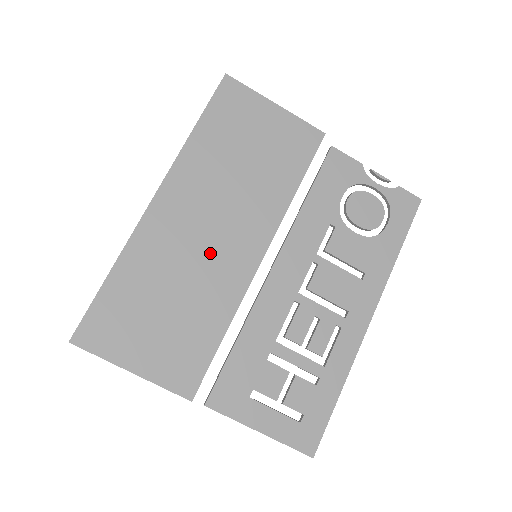
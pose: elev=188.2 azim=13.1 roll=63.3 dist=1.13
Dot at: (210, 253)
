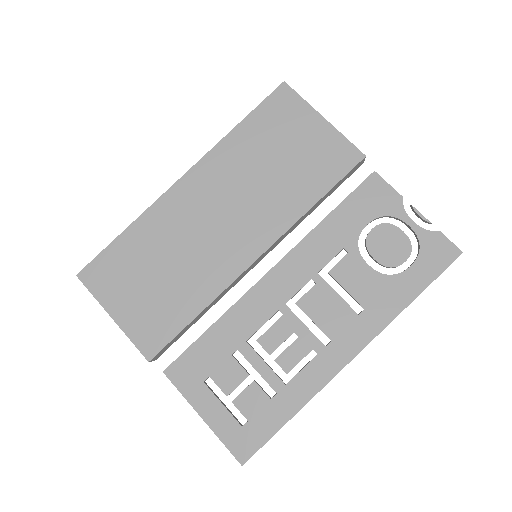
Dot at: (211, 239)
